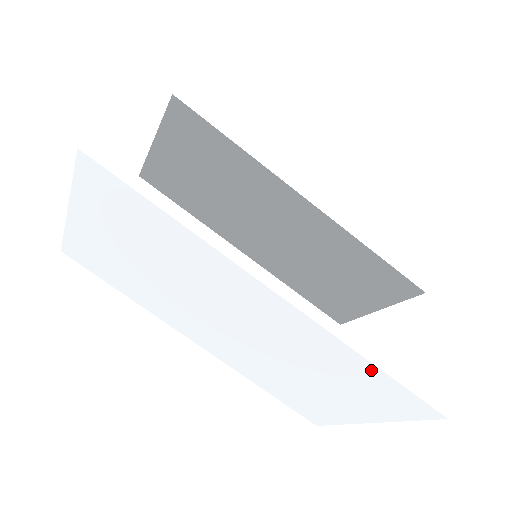
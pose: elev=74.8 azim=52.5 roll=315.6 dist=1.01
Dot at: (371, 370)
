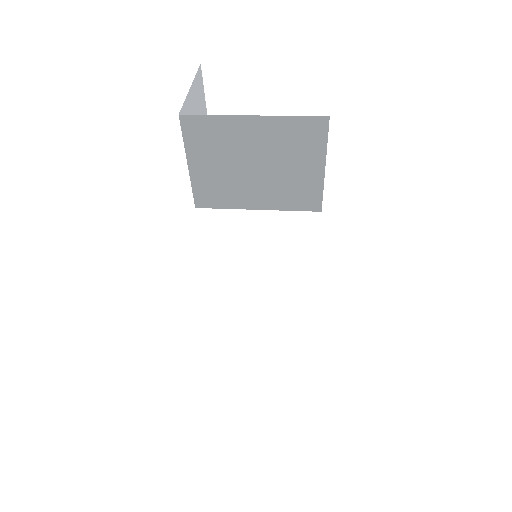
Dot at: (367, 381)
